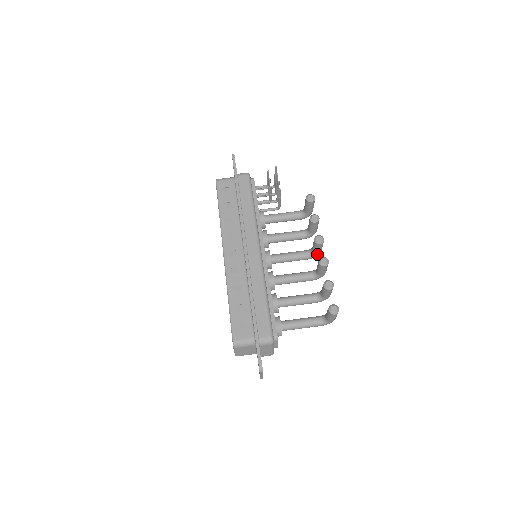
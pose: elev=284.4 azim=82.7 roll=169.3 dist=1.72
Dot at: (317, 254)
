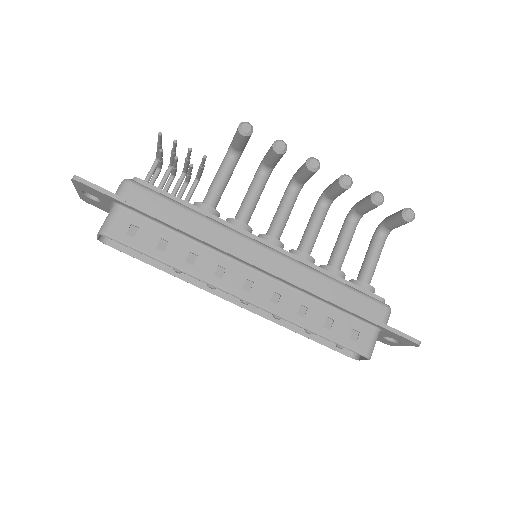
Dot at: (306, 181)
